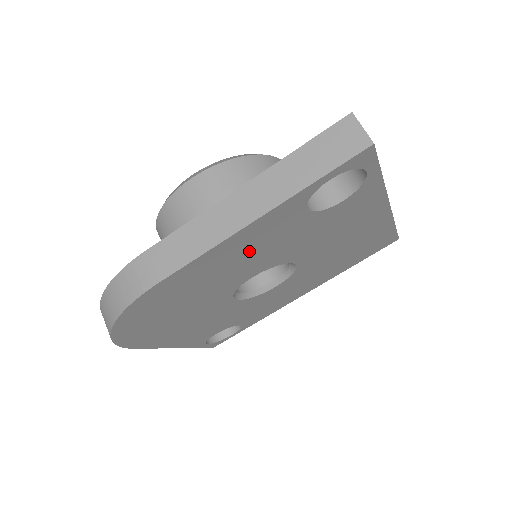
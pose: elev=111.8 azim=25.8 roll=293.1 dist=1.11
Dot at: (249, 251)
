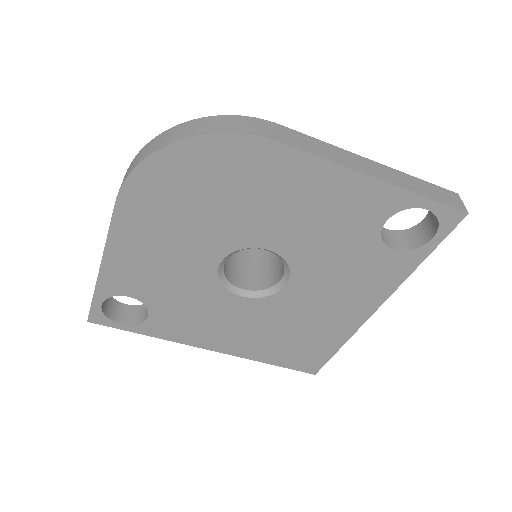
Dot at: (322, 209)
